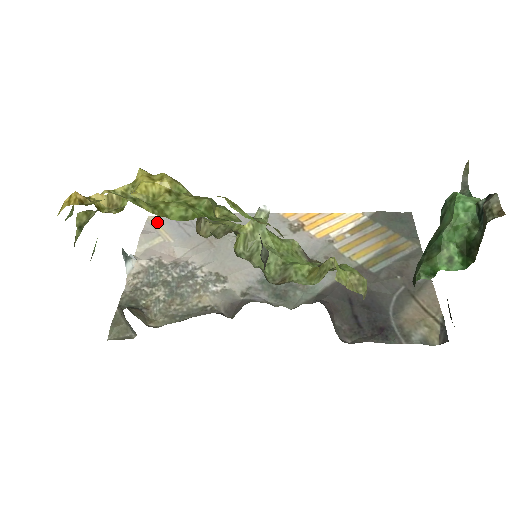
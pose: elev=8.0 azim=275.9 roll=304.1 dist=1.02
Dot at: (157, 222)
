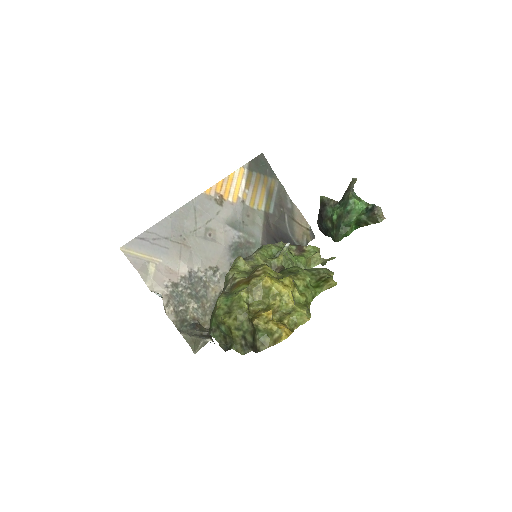
Dot at: (133, 250)
